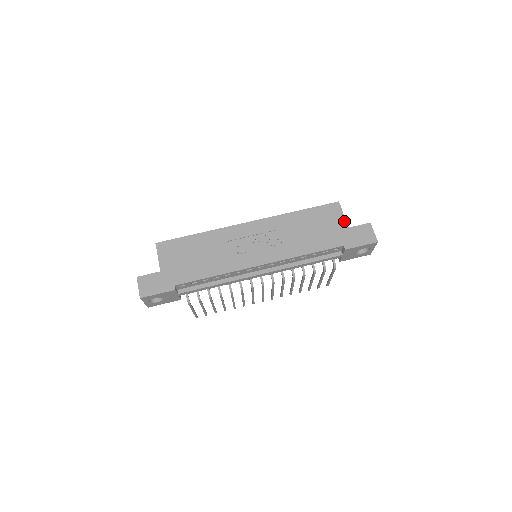
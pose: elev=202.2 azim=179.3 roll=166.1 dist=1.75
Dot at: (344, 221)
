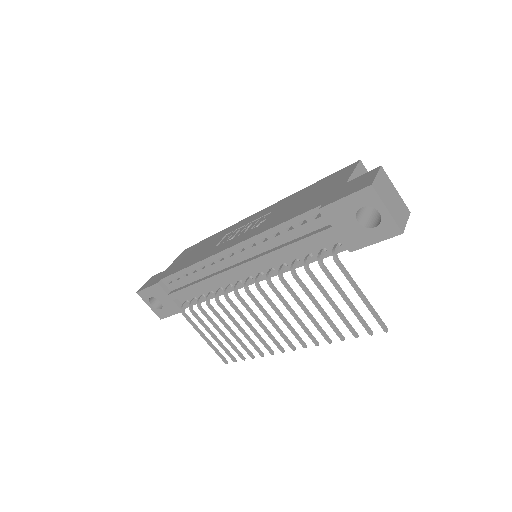
Dot at: (347, 177)
